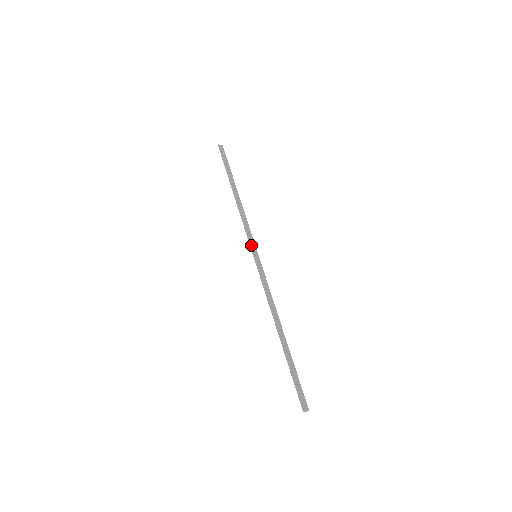
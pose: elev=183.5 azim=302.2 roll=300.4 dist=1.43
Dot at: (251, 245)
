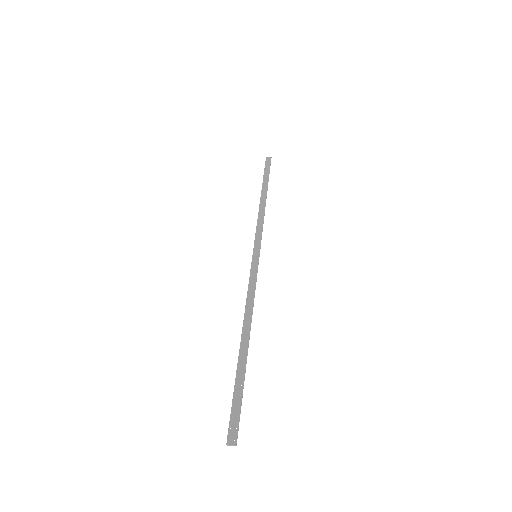
Dot at: (254, 245)
